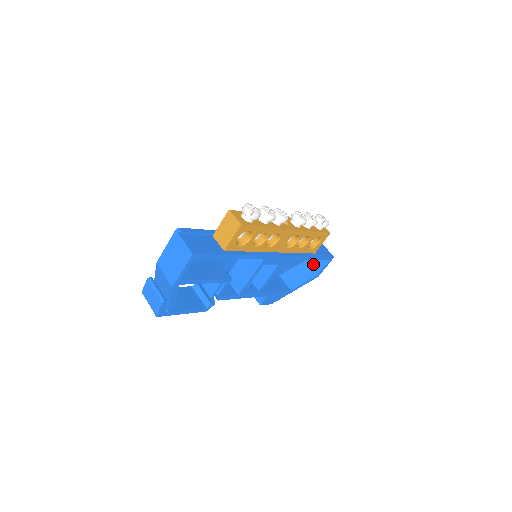
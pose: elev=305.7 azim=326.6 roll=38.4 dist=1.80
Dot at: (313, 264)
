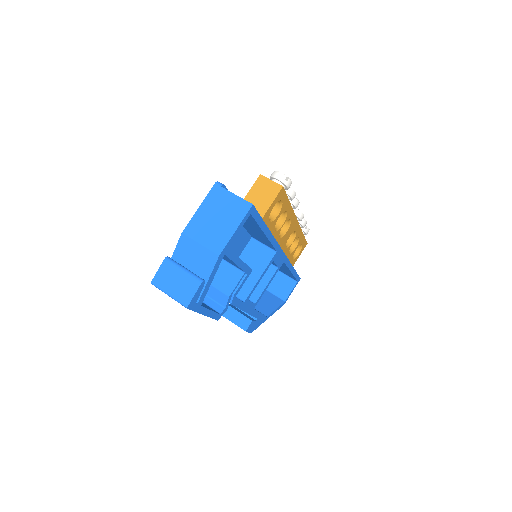
Dot at: (277, 290)
